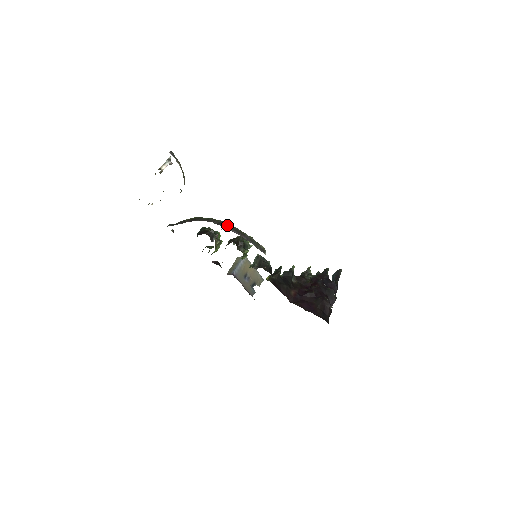
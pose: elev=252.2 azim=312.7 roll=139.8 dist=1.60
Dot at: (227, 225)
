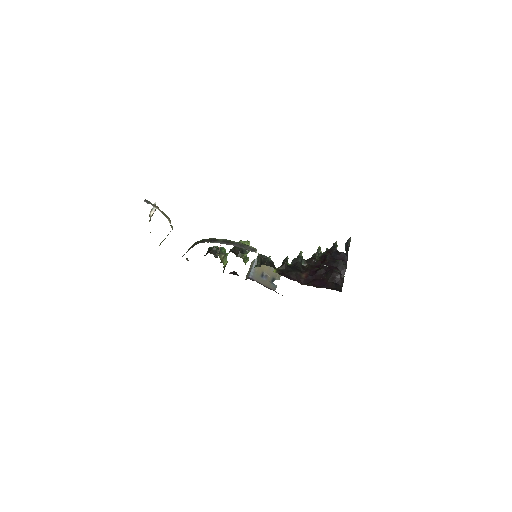
Dot at: (217, 240)
